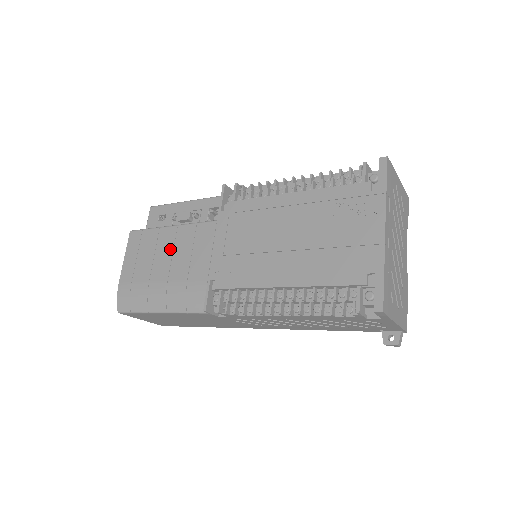
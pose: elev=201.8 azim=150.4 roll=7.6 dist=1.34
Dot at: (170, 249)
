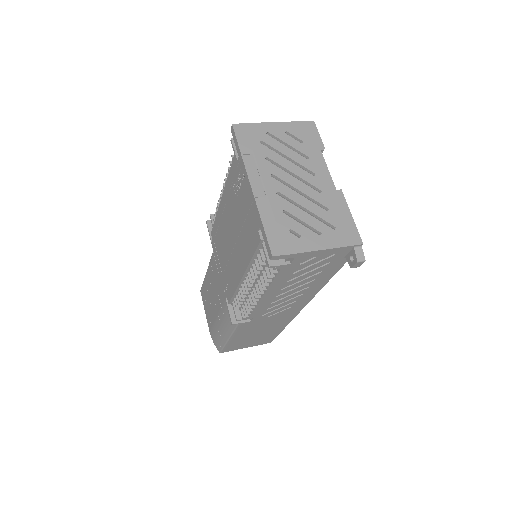
Dot at: (211, 290)
